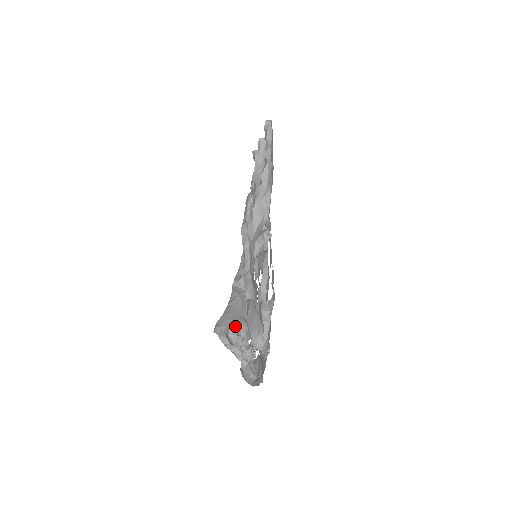
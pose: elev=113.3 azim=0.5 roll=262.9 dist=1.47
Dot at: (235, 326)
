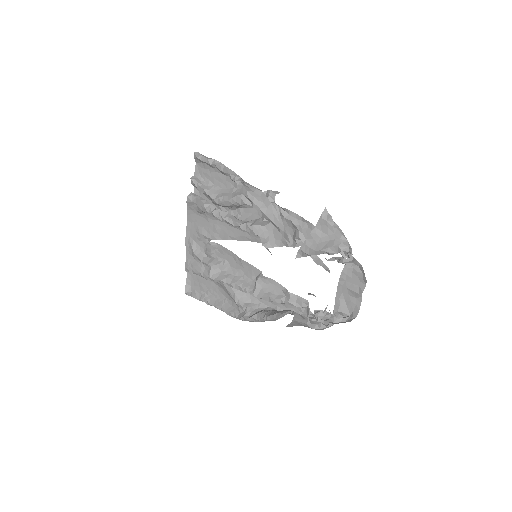
Dot at: occluded
